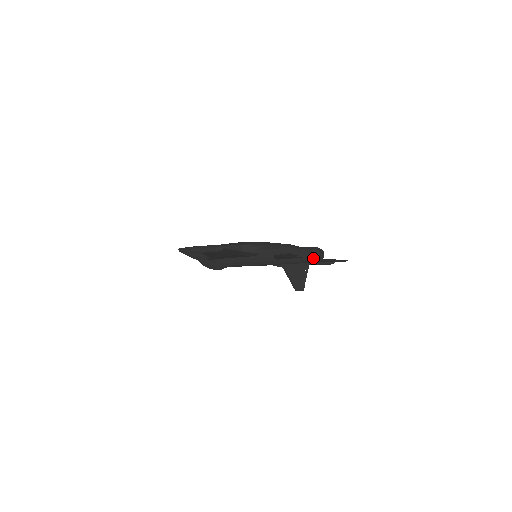
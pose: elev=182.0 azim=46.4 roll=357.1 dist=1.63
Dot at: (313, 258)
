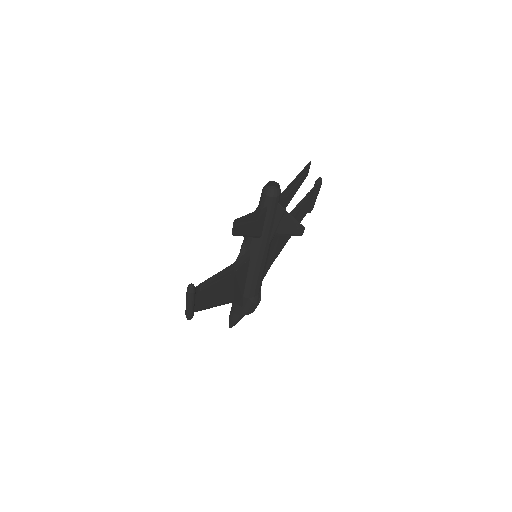
Dot at: (271, 196)
